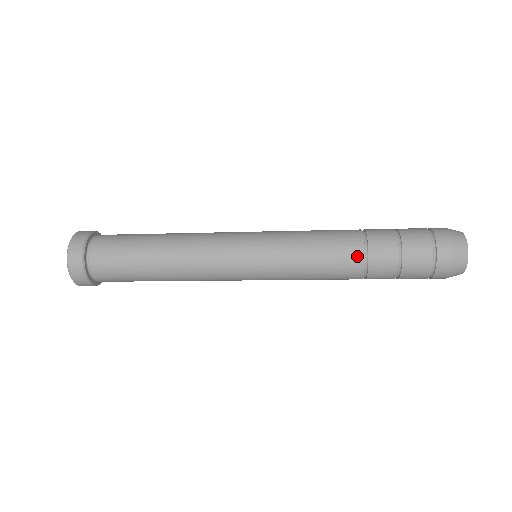
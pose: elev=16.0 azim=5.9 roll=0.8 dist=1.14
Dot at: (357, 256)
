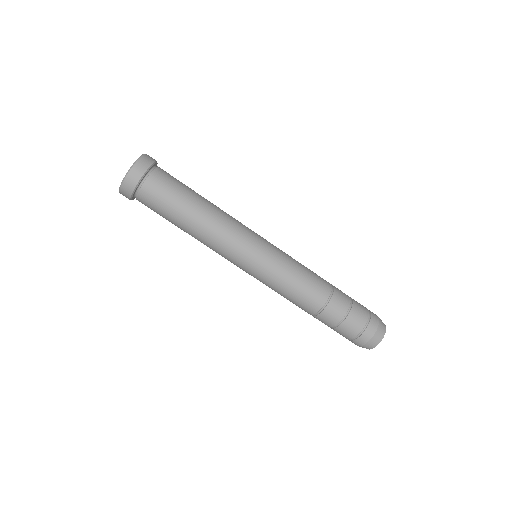
Dot at: (324, 296)
